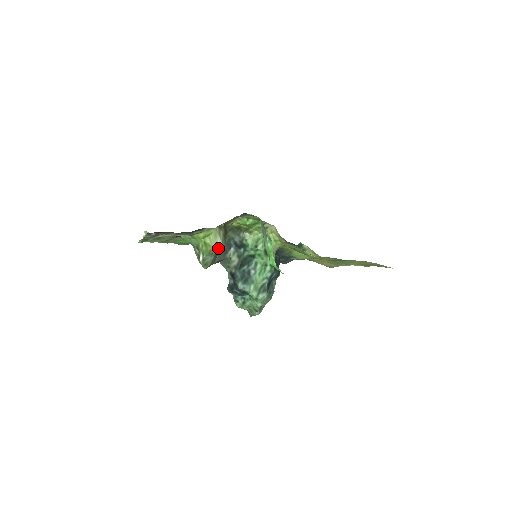
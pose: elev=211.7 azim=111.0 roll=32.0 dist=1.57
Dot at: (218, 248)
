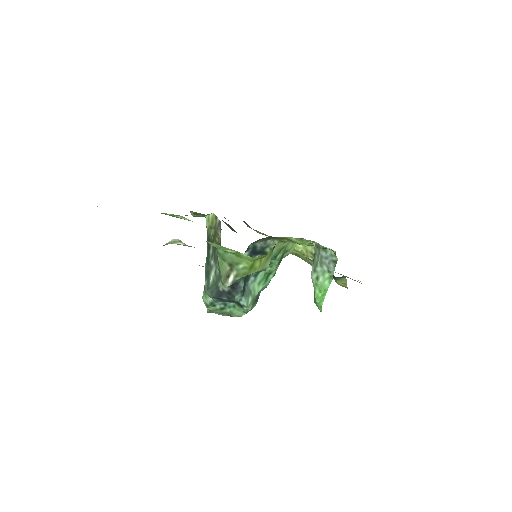
Dot at: (260, 271)
